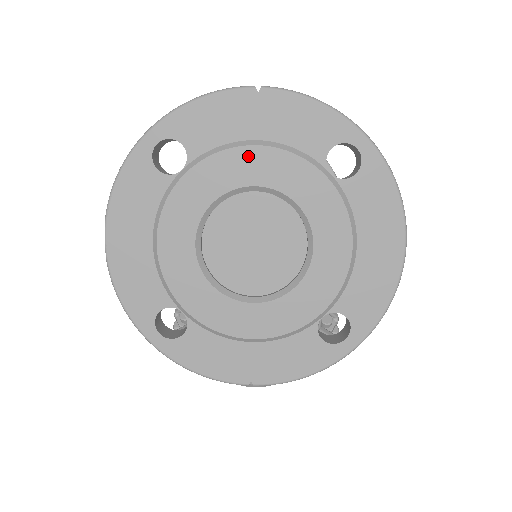
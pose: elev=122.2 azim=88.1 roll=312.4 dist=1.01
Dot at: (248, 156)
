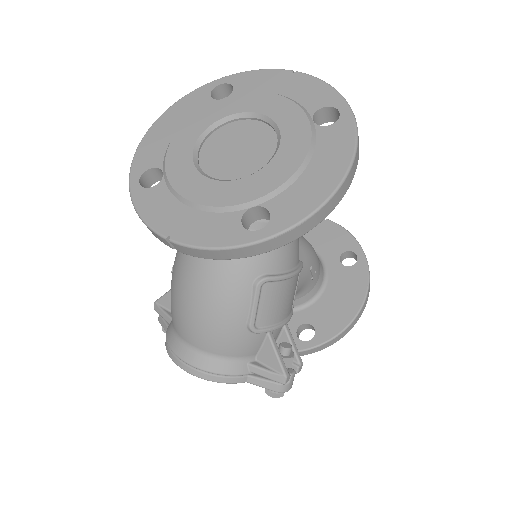
Dot at: (266, 98)
